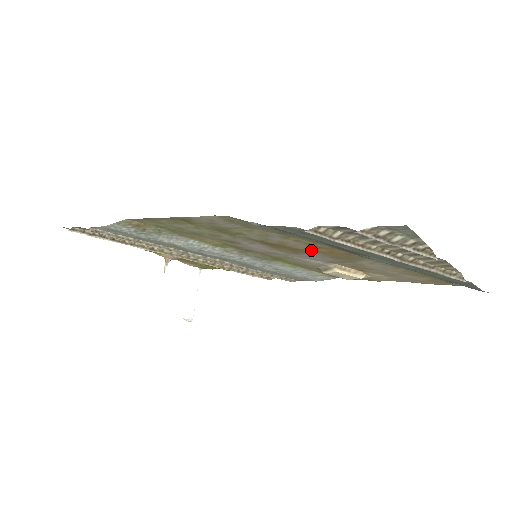
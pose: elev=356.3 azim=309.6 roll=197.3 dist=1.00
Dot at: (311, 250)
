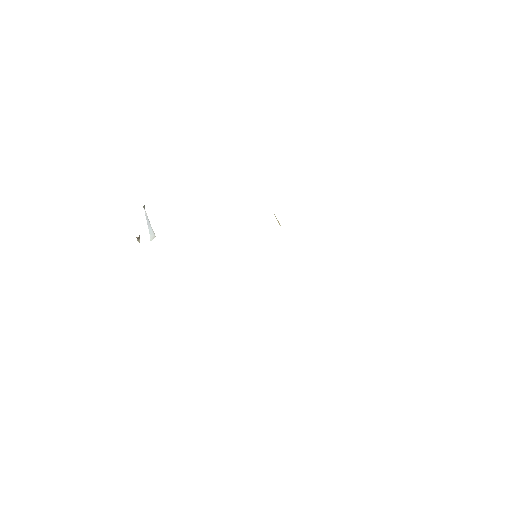
Dot at: occluded
